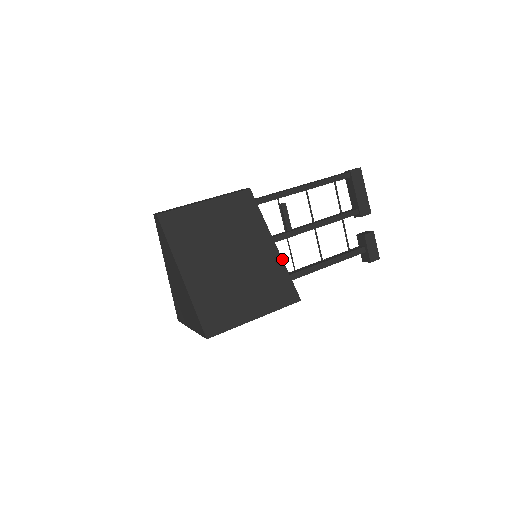
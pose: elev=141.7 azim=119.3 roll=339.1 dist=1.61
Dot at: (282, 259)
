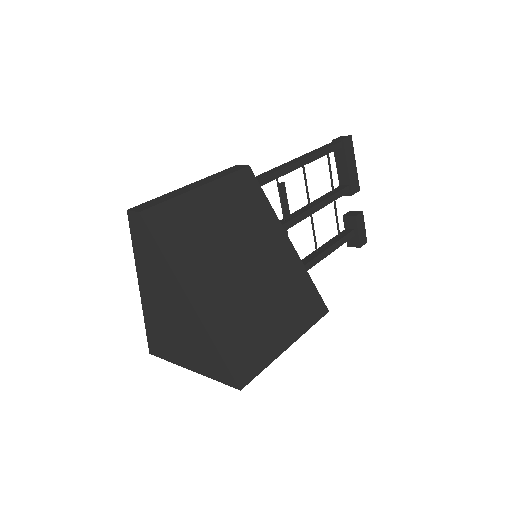
Dot at: occluded
